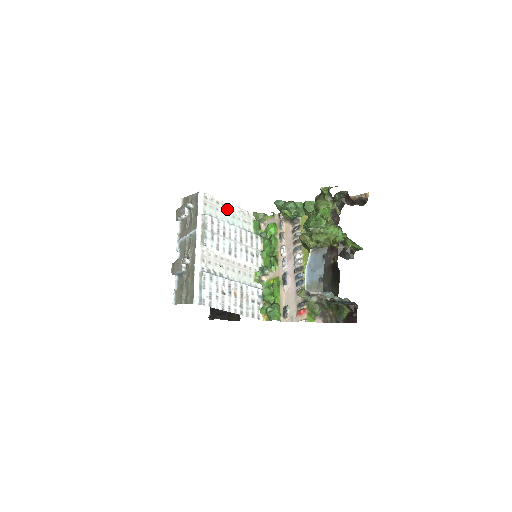
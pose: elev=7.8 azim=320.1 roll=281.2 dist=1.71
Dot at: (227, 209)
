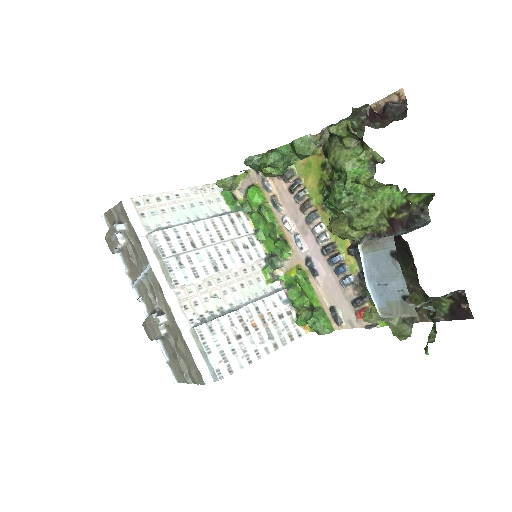
Dot at: (177, 200)
